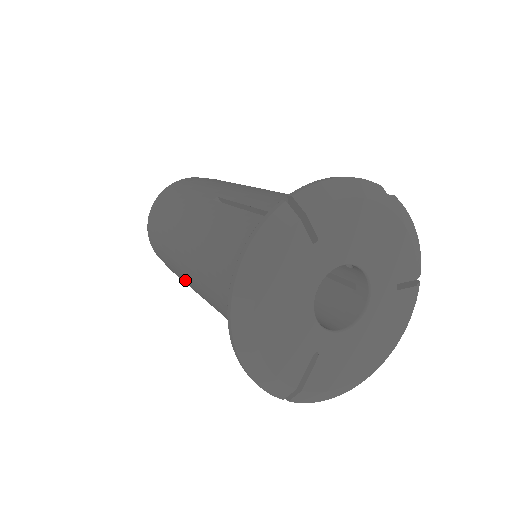
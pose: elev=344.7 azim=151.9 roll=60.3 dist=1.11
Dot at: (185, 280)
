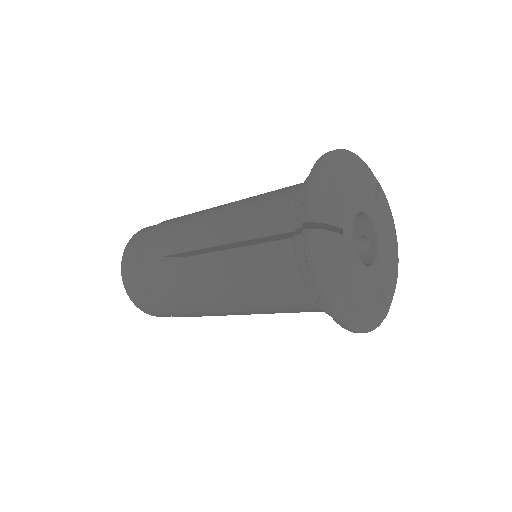
Dot at: (189, 226)
